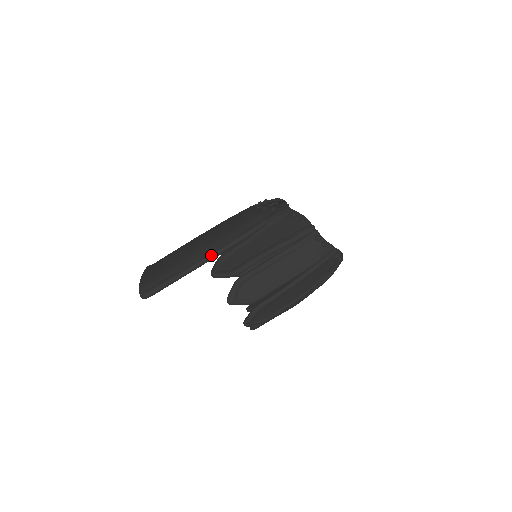
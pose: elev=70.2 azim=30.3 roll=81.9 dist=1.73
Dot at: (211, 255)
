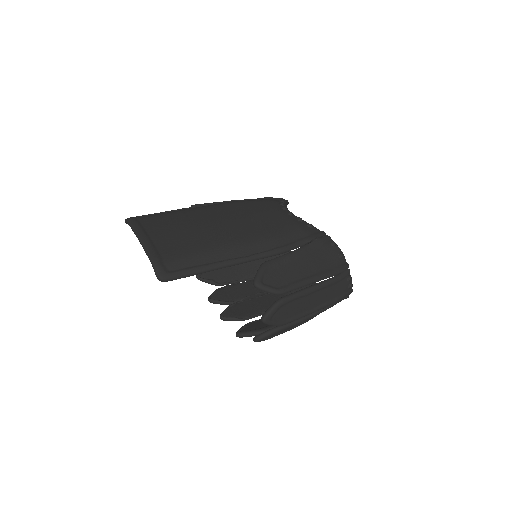
Dot at: (253, 257)
